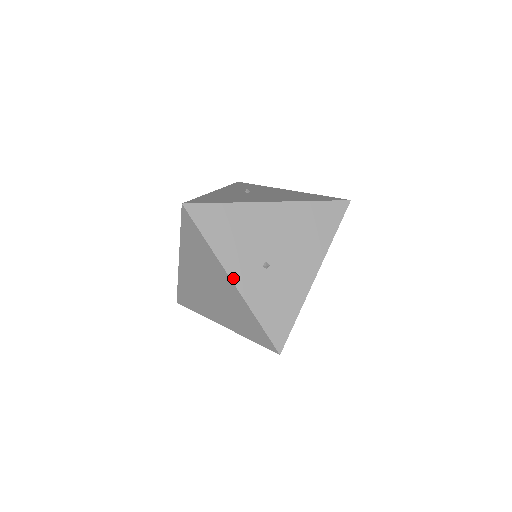
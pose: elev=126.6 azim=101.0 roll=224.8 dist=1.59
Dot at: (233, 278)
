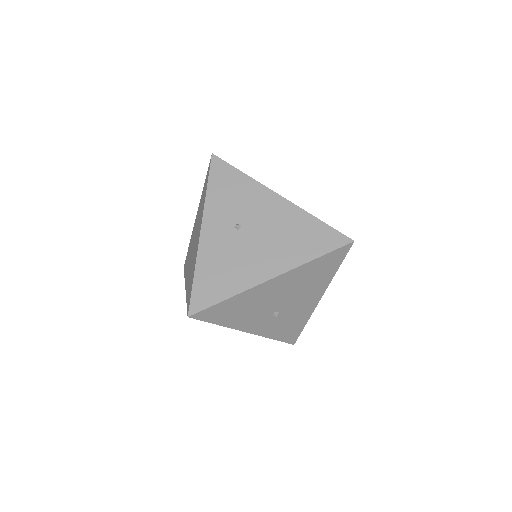
Dot at: (248, 331)
